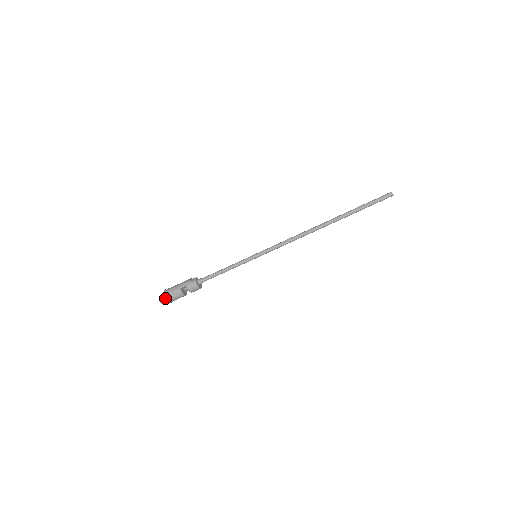
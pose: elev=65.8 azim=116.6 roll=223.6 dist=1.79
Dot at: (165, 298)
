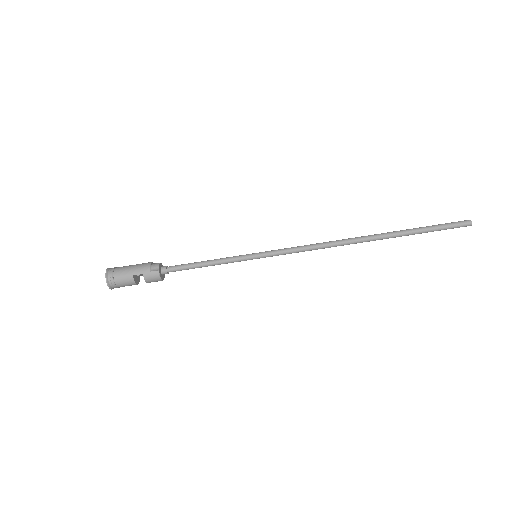
Dot at: (107, 284)
